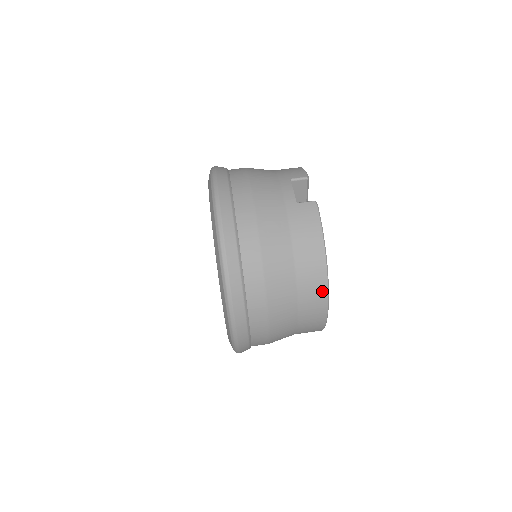
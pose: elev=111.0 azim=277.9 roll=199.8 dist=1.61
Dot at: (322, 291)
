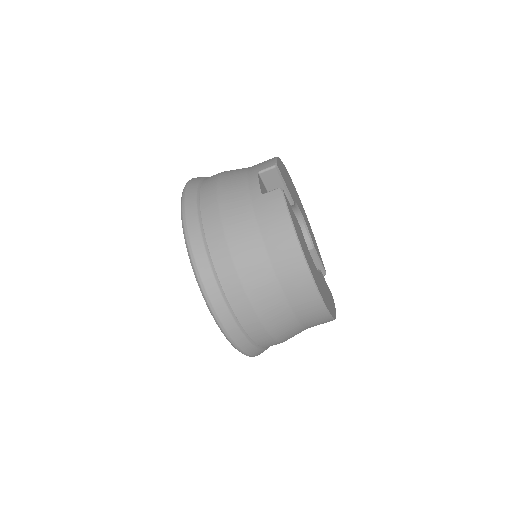
Dot at: (306, 279)
